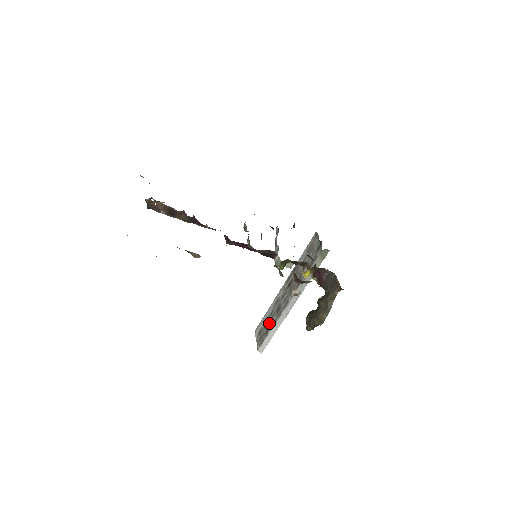
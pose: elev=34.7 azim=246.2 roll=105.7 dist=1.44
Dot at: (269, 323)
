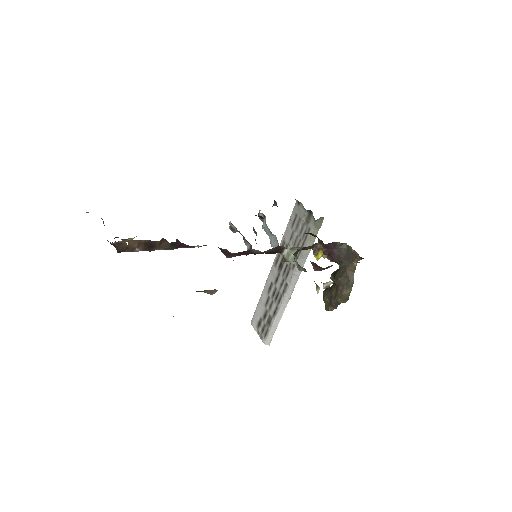
Dot at: (268, 312)
